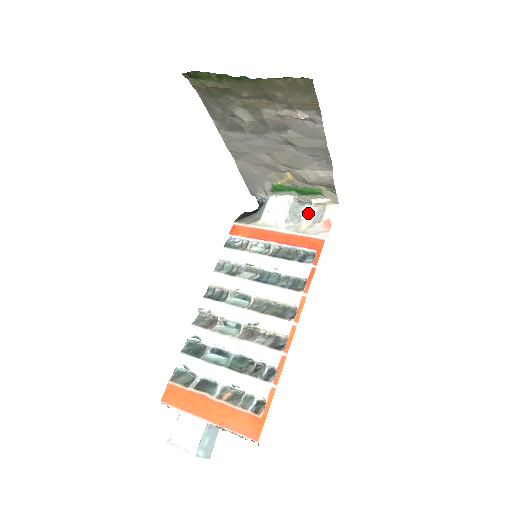
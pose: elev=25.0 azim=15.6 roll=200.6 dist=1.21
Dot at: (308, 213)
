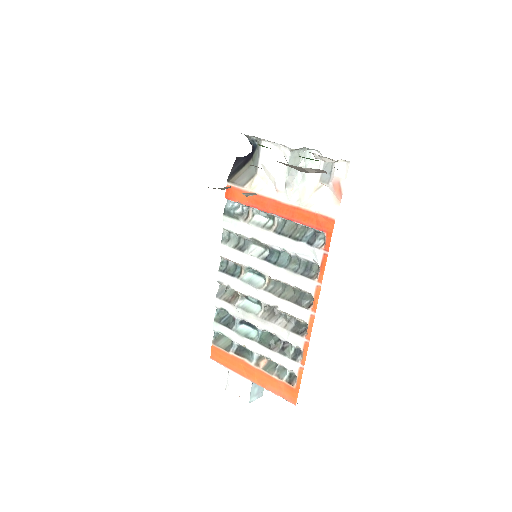
Dot at: (313, 164)
